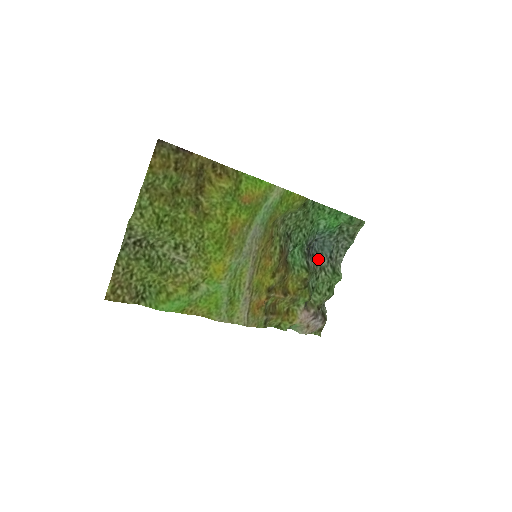
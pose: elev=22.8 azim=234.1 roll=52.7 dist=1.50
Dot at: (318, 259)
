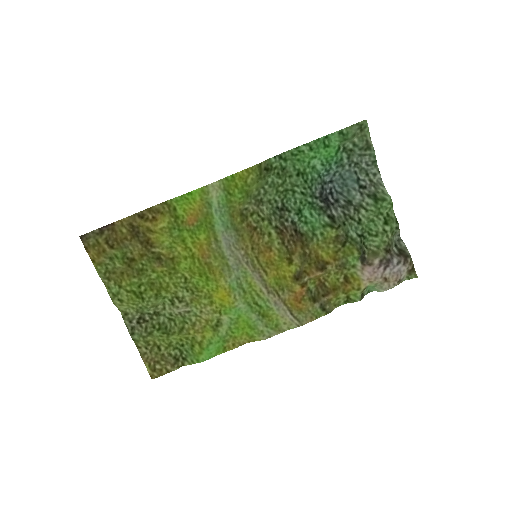
Dot at: (346, 200)
